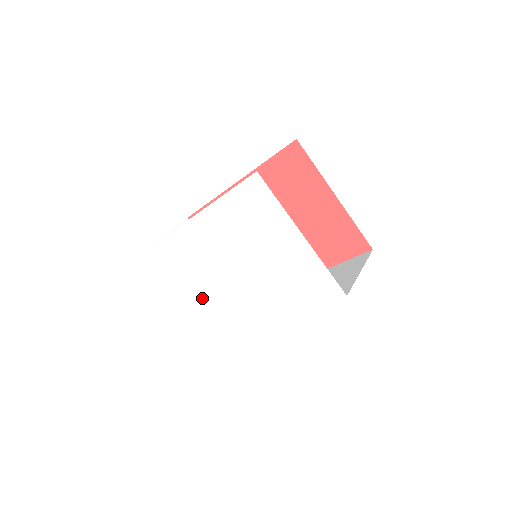
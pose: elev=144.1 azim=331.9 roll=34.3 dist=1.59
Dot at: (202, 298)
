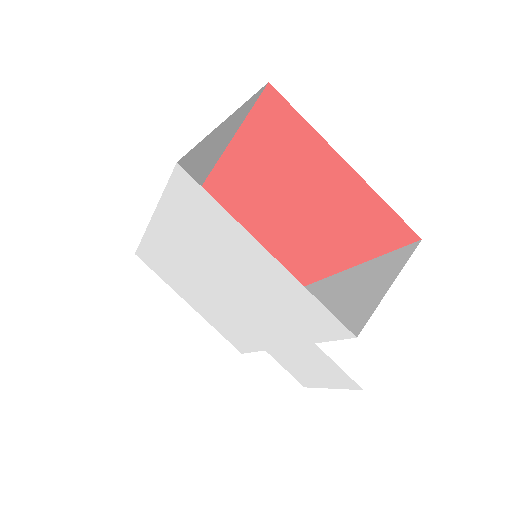
Dot at: (205, 309)
